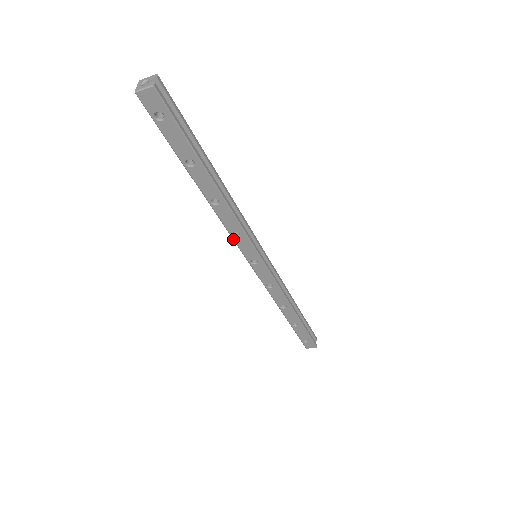
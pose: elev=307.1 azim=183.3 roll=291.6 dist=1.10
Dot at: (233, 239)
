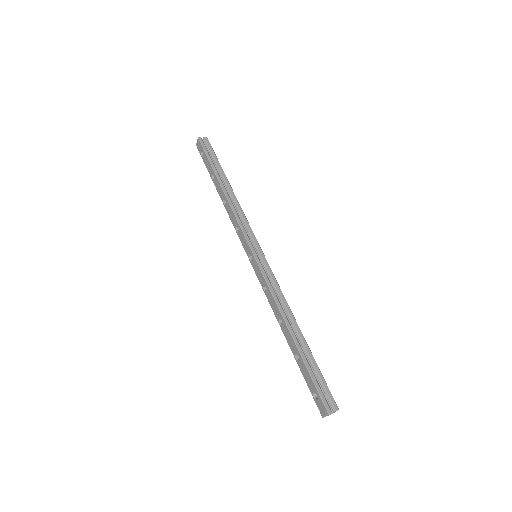
Dot at: (238, 235)
